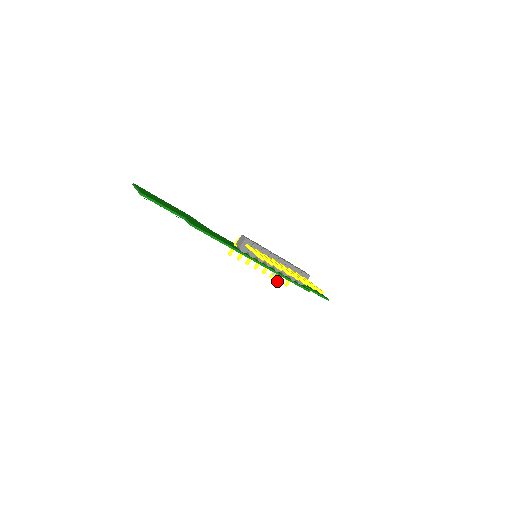
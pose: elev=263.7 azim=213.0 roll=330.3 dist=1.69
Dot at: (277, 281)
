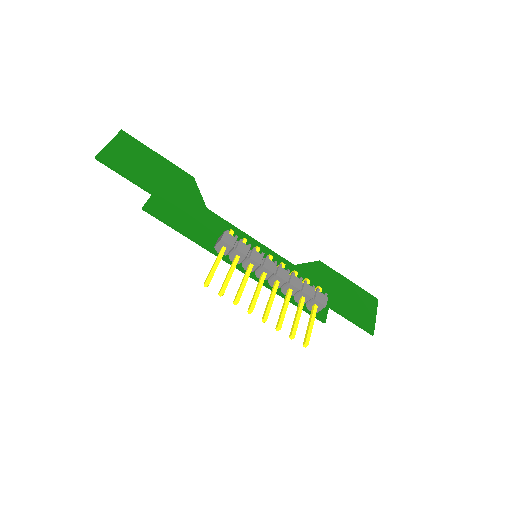
Dot at: occluded
